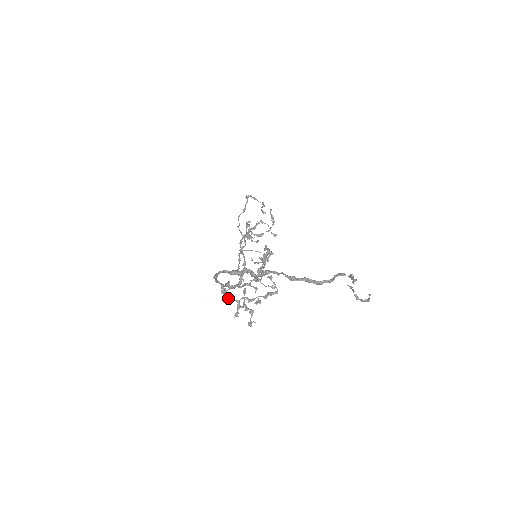
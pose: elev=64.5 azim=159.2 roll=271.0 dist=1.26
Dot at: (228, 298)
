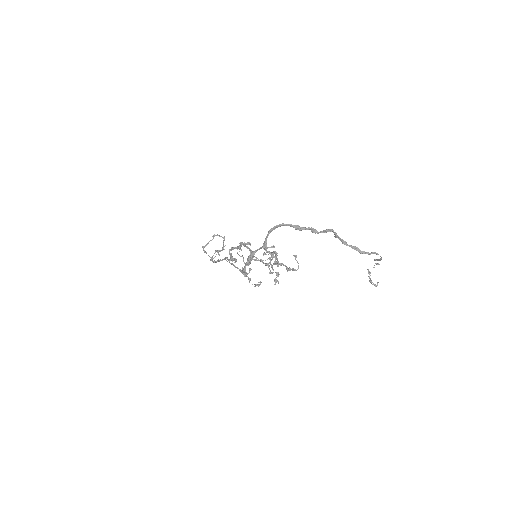
Dot at: (270, 252)
